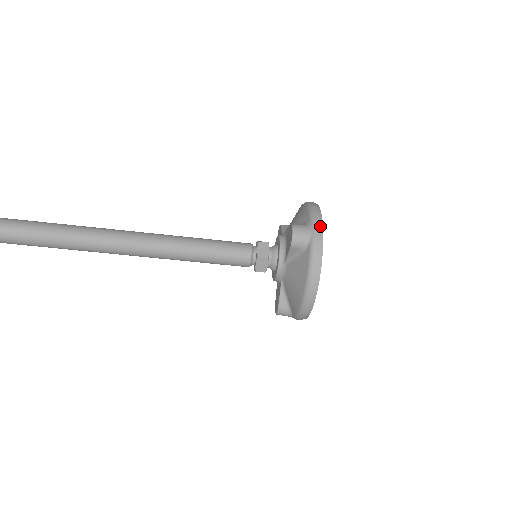
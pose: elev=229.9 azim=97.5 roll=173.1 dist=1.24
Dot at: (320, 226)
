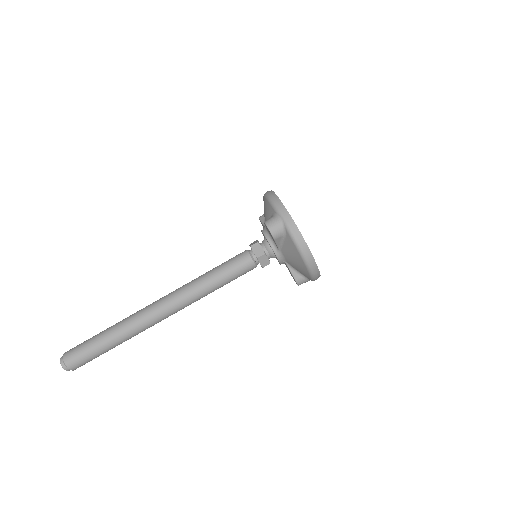
Dot at: (284, 211)
